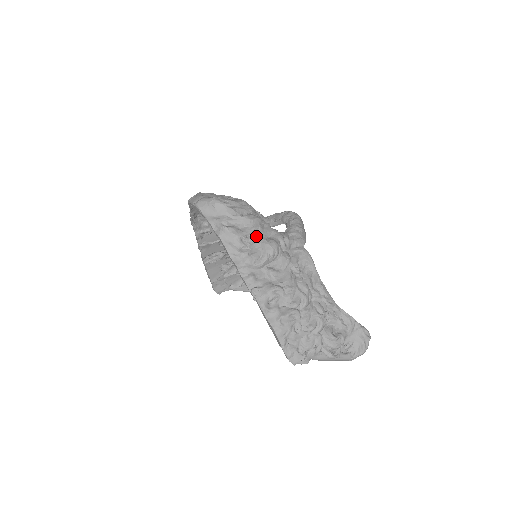
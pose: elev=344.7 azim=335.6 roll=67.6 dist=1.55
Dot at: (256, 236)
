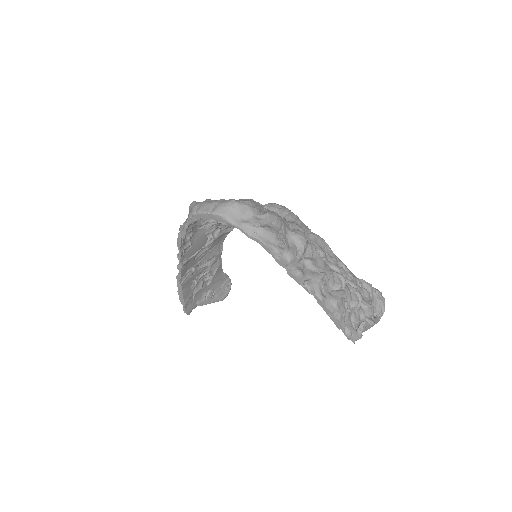
Dot at: (284, 230)
